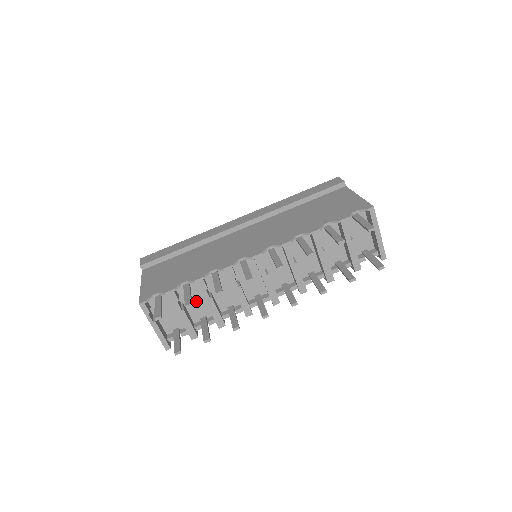
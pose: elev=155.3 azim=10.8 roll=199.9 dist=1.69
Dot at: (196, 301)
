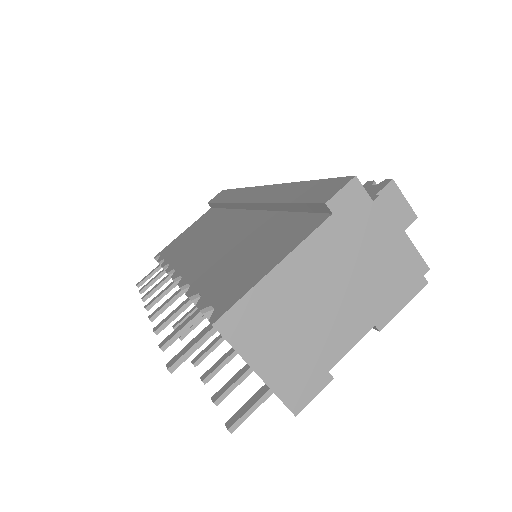
Dot at: occluded
